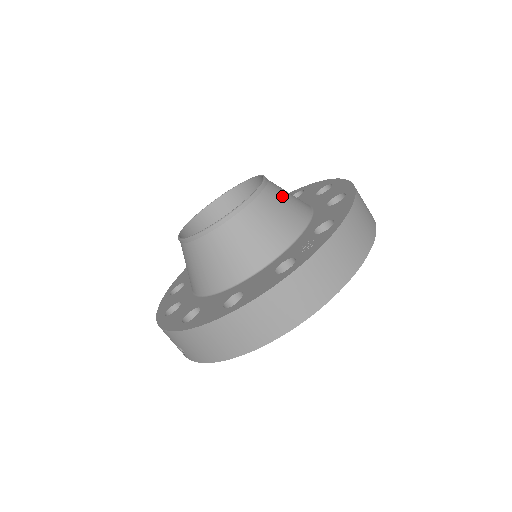
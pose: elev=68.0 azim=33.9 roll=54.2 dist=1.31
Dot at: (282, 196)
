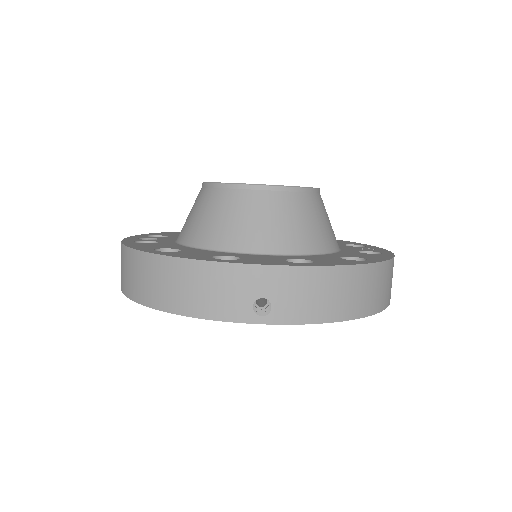
Dot at: occluded
